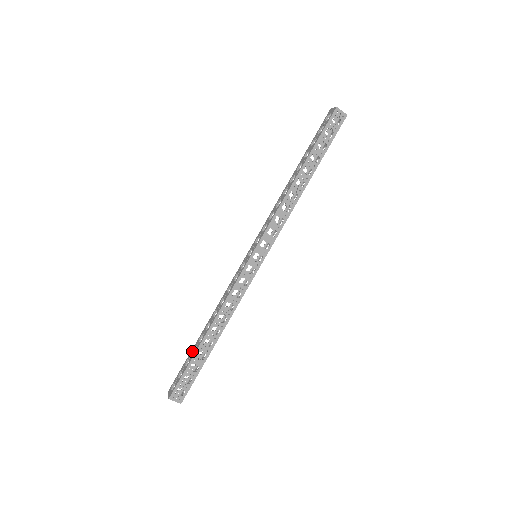
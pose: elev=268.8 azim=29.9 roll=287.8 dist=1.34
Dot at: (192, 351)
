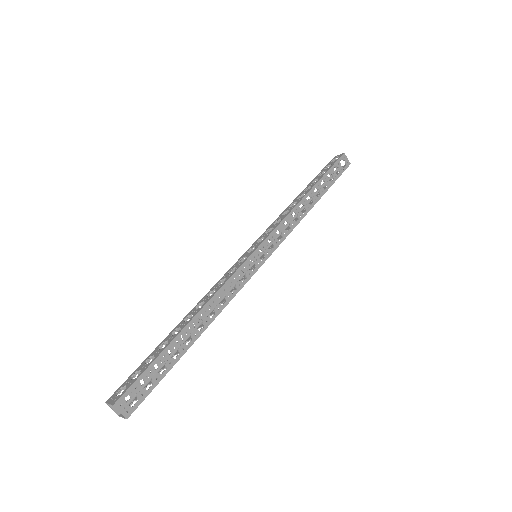
Dot at: (158, 348)
